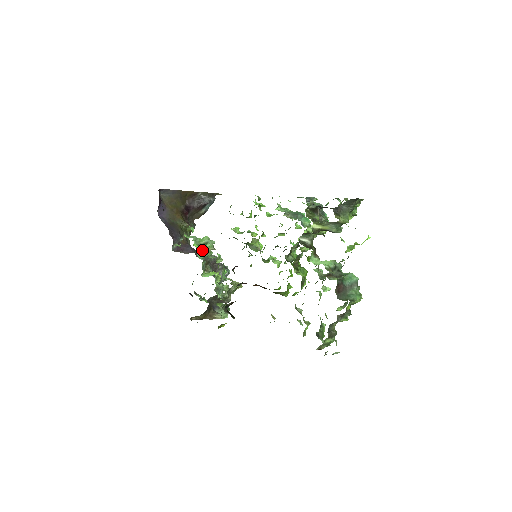
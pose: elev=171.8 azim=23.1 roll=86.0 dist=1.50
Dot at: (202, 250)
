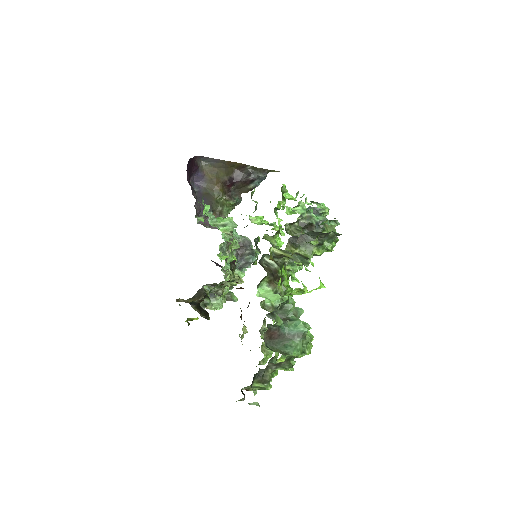
Dot at: occluded
